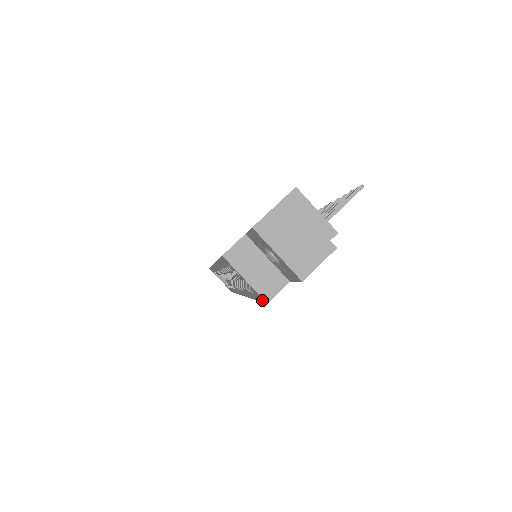
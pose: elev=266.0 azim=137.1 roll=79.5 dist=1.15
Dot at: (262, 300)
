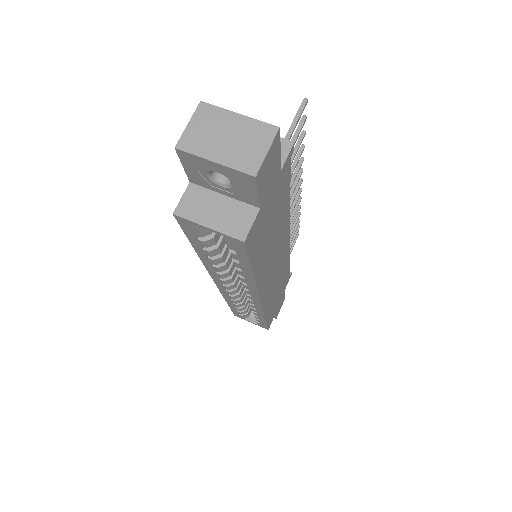
Dot at: (242, 247)
